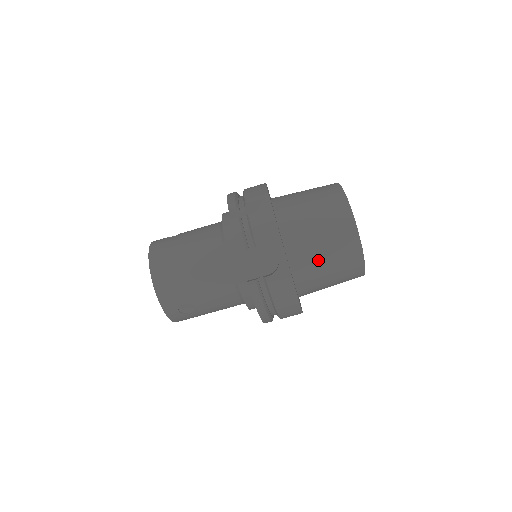
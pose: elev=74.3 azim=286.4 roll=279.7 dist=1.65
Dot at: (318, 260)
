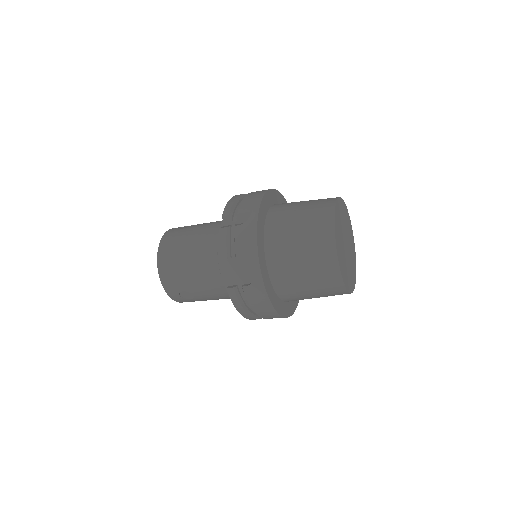
Dot at: (297, 277)
